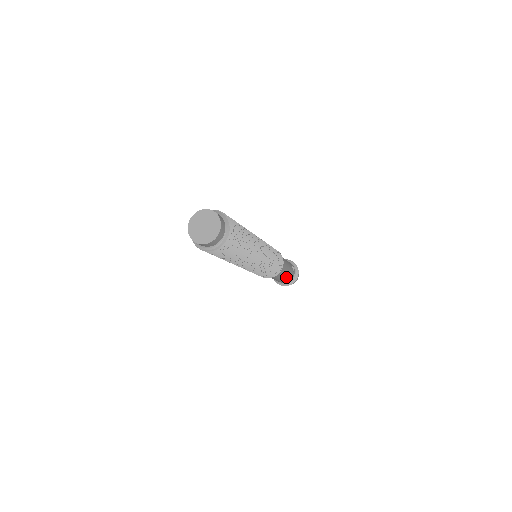
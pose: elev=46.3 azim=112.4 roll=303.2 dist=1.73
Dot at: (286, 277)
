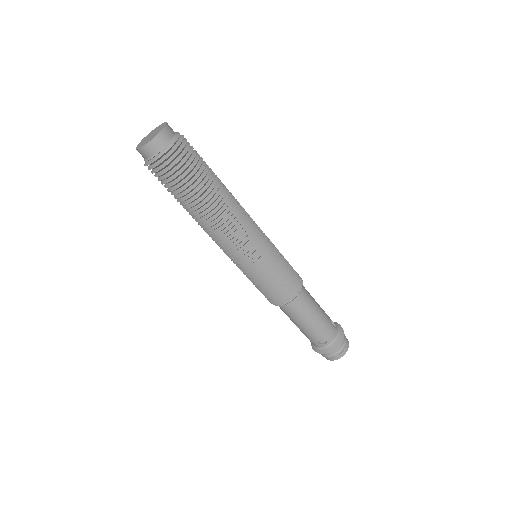
Dot at: (319, 326)
